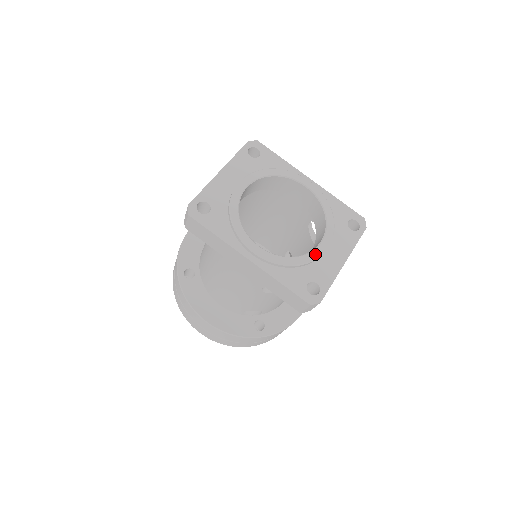
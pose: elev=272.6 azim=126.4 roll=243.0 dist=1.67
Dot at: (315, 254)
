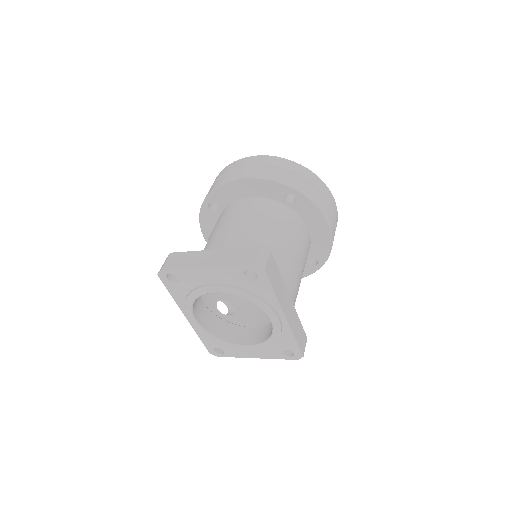
Dot at: (234, 346)
